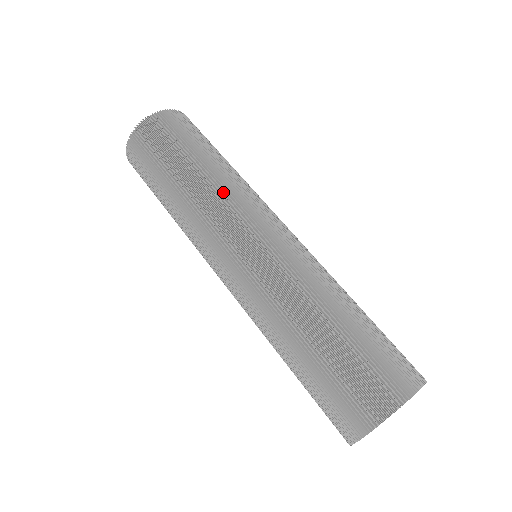
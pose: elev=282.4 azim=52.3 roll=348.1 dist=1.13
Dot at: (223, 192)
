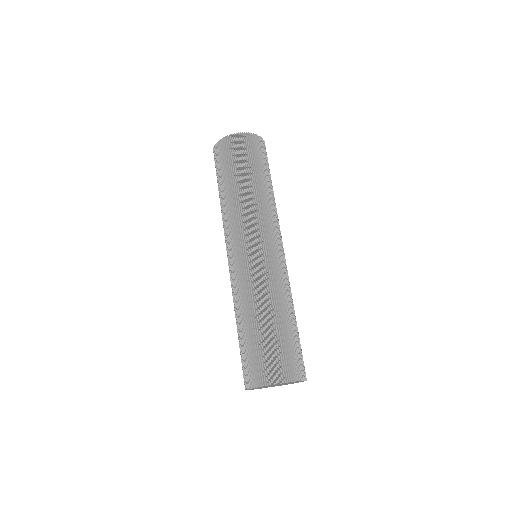
Dot at: (254, 209)
